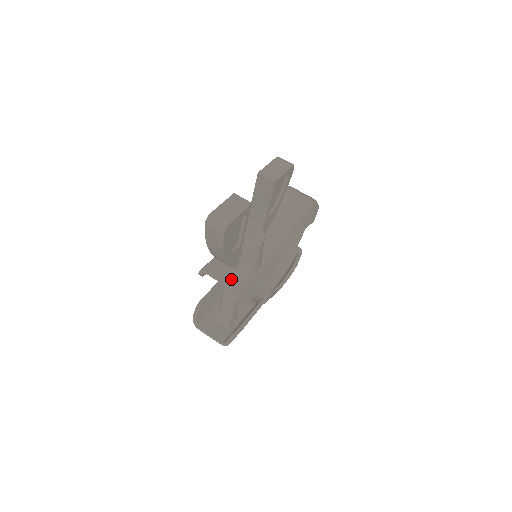
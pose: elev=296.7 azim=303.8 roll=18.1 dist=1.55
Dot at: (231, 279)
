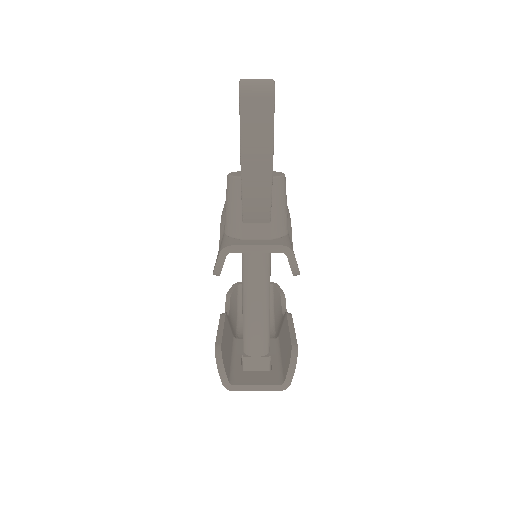
Dot at: (269, 242)
